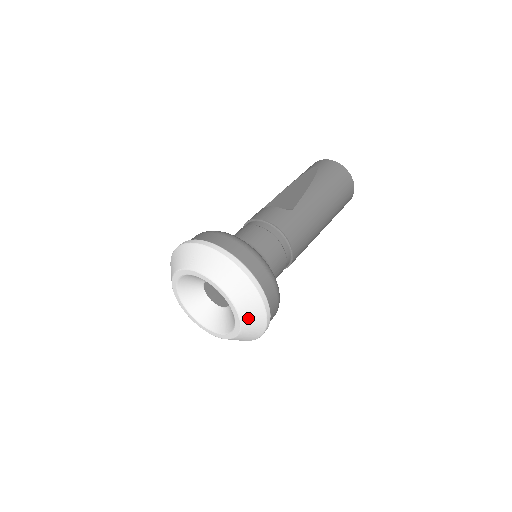
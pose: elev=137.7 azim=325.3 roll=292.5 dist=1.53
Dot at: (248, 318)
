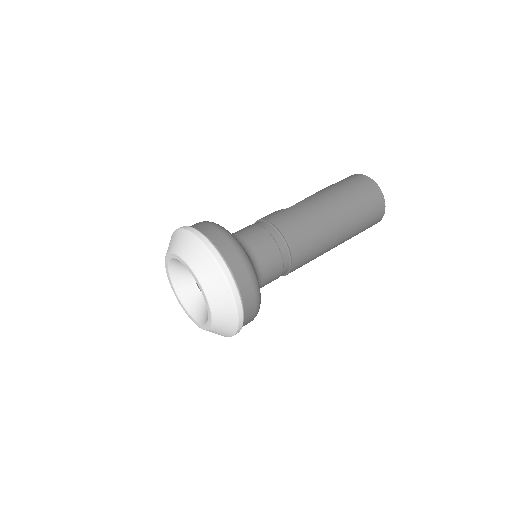
Dot at: (207, 281)
